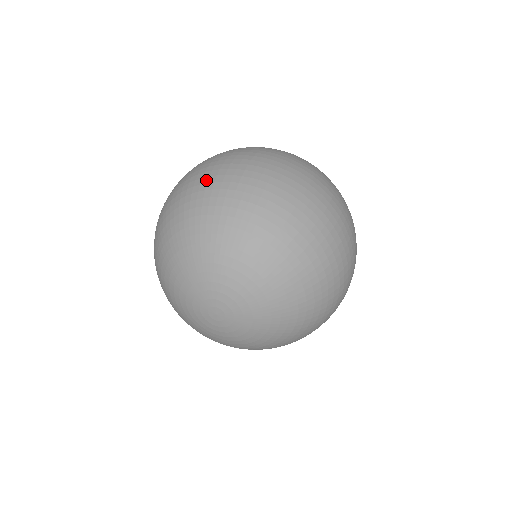
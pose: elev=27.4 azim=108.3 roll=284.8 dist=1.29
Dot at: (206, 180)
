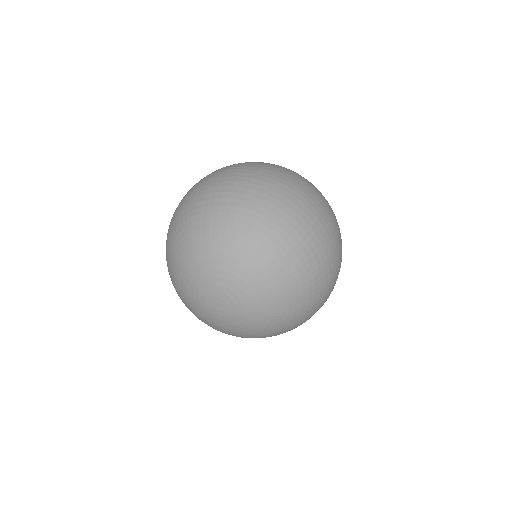
Dot at: (184, 203)
